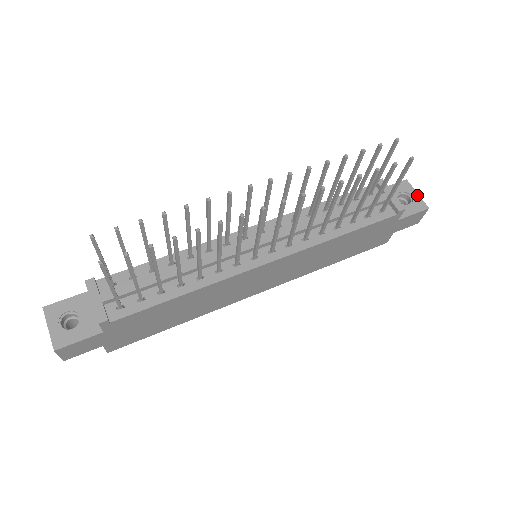
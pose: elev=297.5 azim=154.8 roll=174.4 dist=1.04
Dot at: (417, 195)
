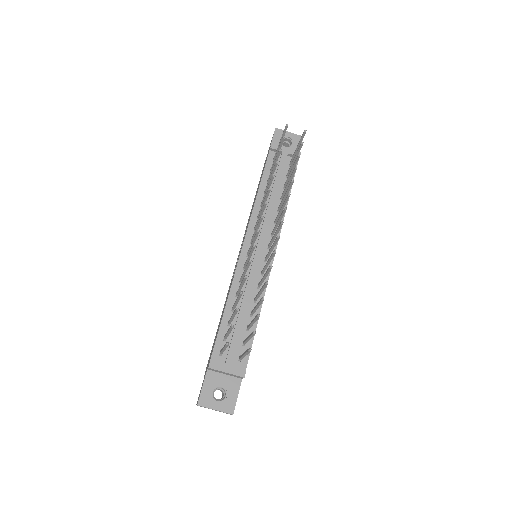
Dot at: (290, 133)
